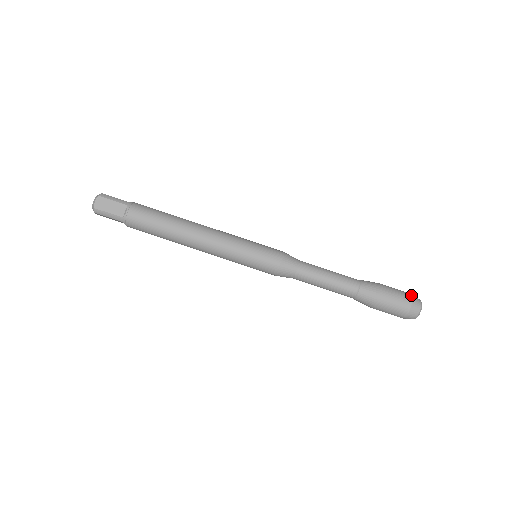
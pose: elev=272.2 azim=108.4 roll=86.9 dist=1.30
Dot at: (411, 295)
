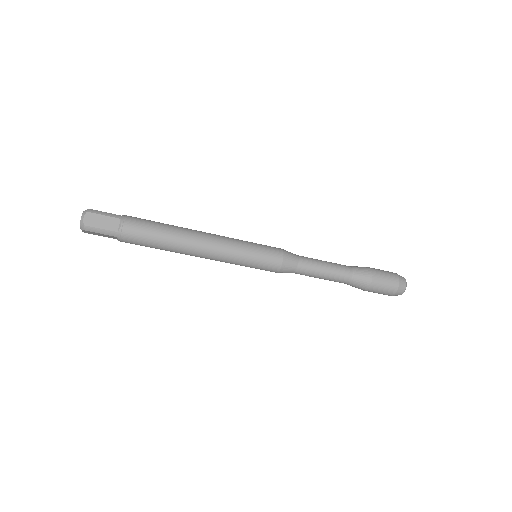
Dot at: (396, 274)
